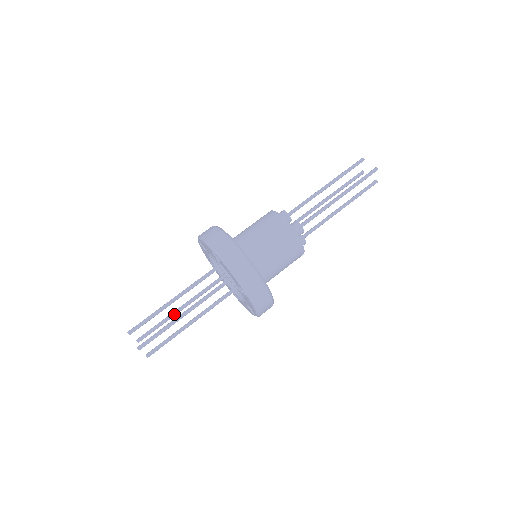
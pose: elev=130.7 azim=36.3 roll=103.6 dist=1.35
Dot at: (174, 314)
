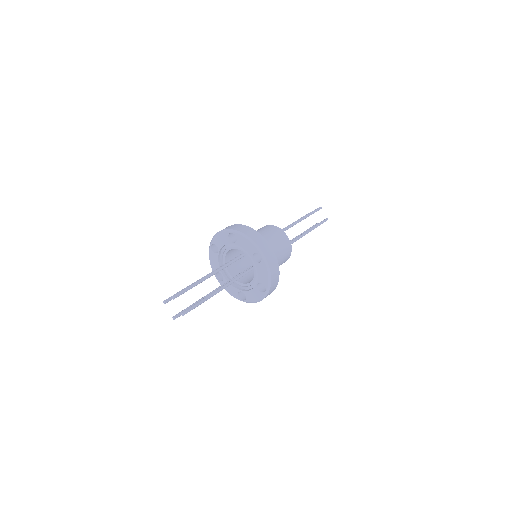
Dot at: occluded
